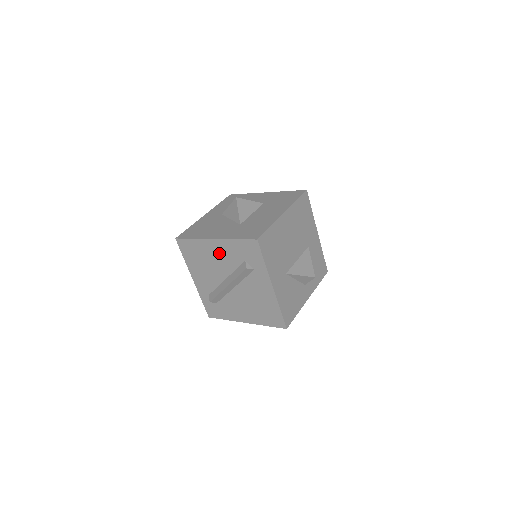
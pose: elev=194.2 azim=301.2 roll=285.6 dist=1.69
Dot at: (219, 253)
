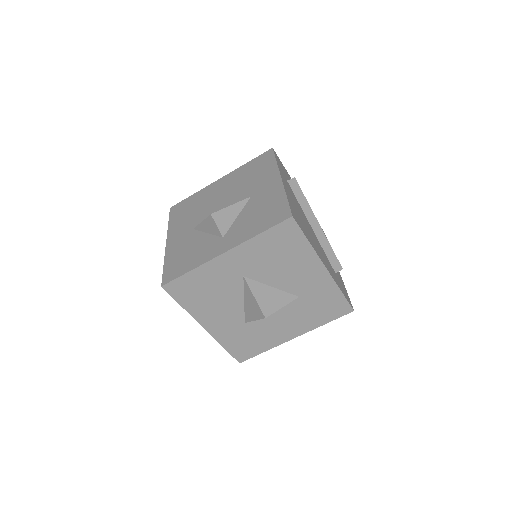
Dot at: occluded
